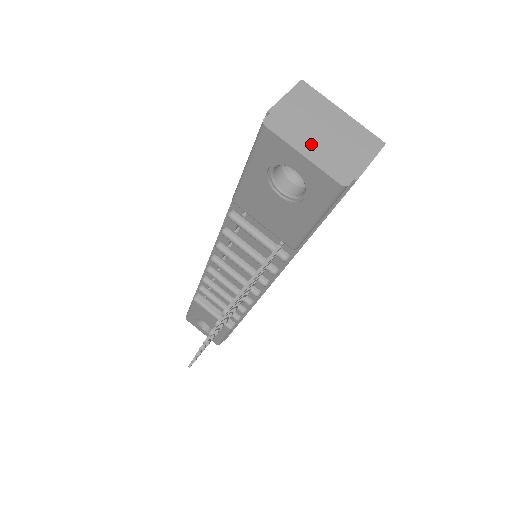
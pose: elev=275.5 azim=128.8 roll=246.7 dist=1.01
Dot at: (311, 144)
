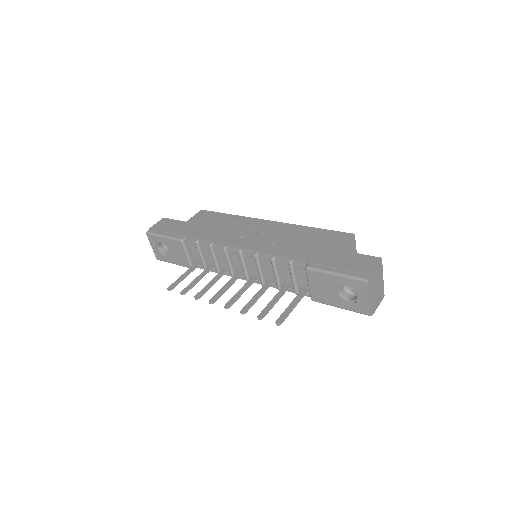
Dot at: (372, 294)
